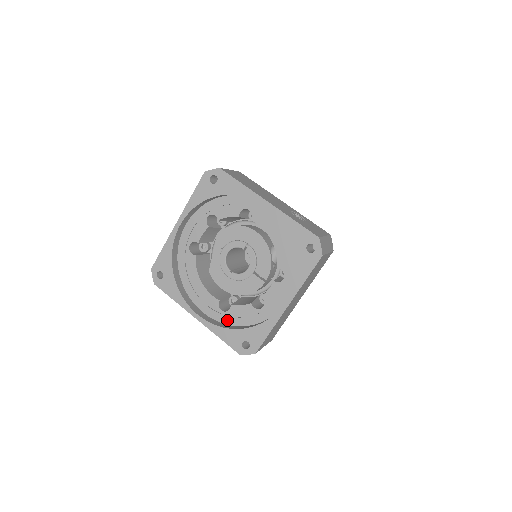
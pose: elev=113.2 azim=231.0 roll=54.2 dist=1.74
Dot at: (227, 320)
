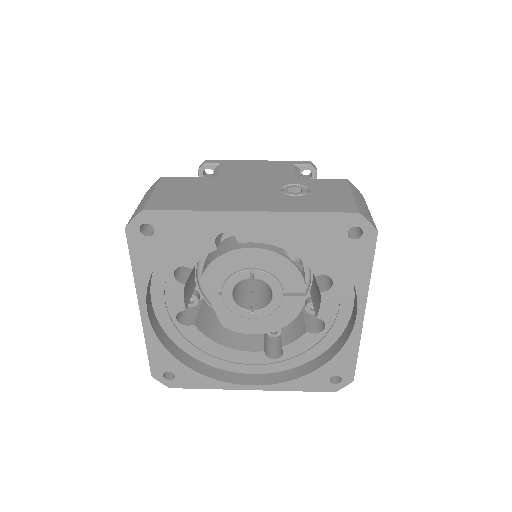
Dot at: (289, 364)
